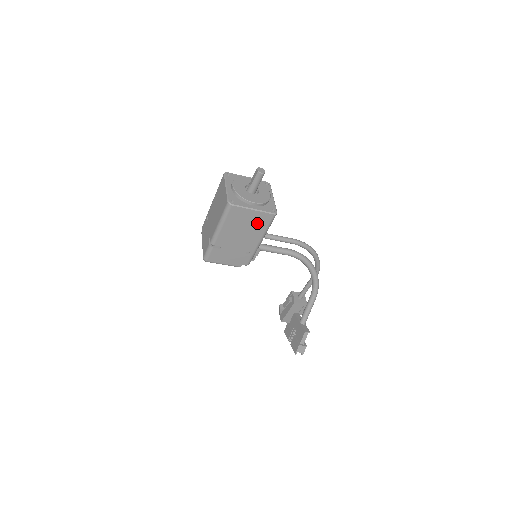
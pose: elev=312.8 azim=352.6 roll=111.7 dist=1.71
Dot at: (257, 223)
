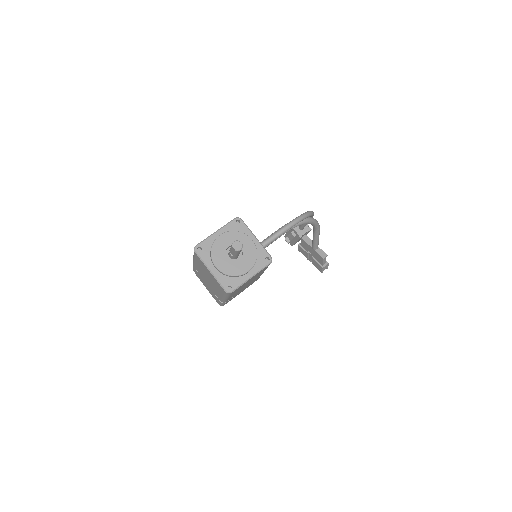
Dot at: (258, 274)
